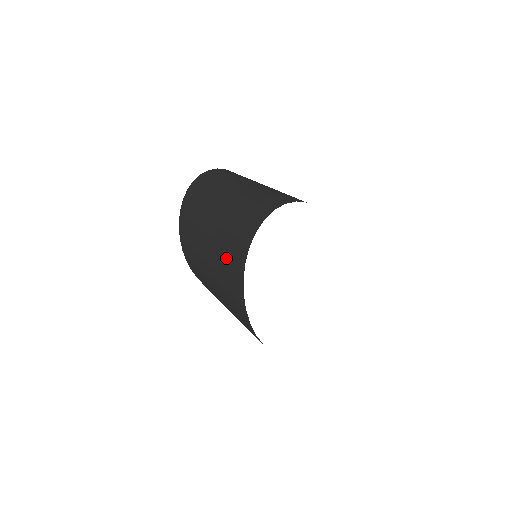
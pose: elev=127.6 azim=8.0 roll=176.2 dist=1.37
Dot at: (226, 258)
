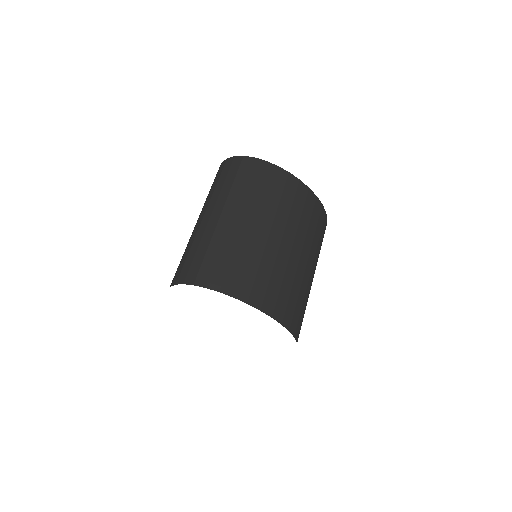
Dot at: occluded
